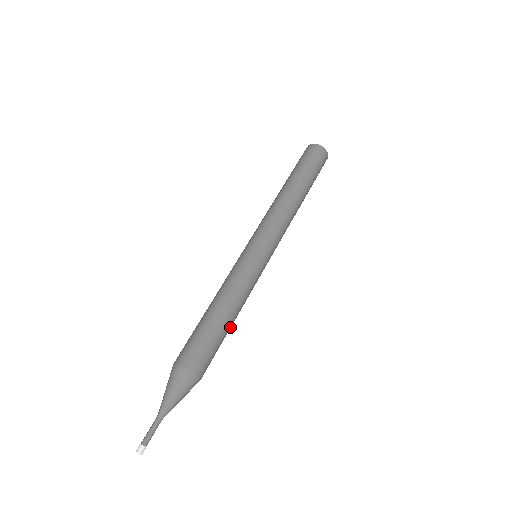
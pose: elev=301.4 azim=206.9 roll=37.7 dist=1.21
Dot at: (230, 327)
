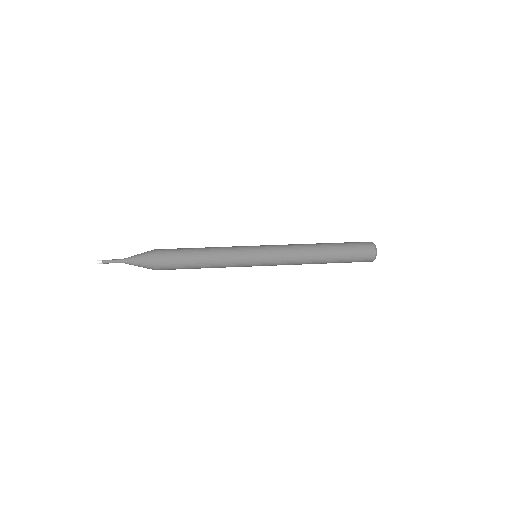
Dot at: (196, 258)
